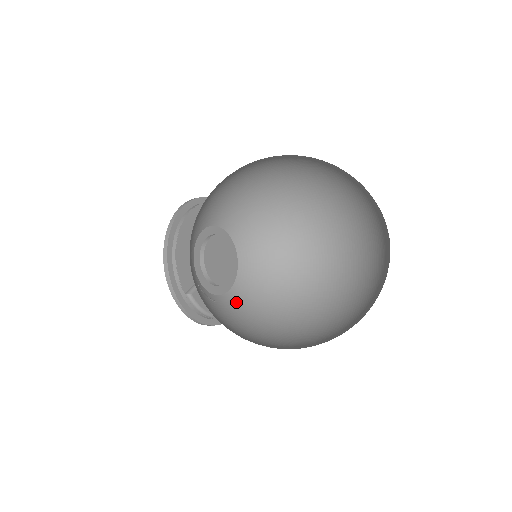
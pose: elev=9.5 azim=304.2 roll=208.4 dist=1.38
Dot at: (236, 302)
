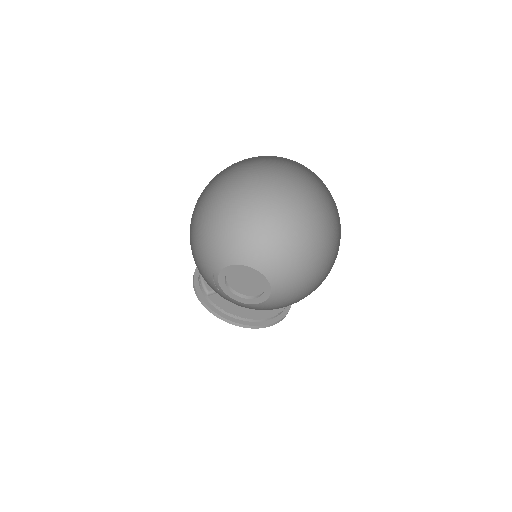
Dot at: (235, 303)
